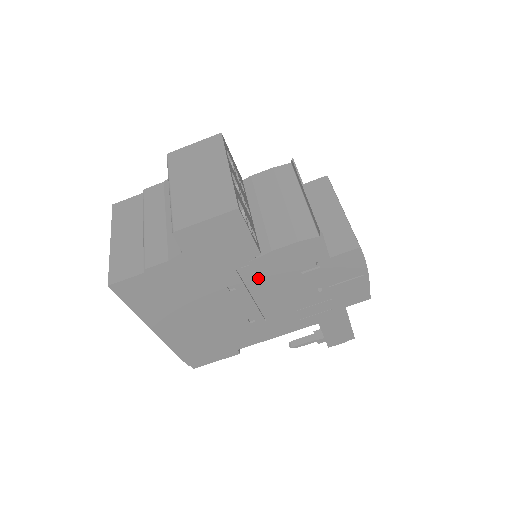
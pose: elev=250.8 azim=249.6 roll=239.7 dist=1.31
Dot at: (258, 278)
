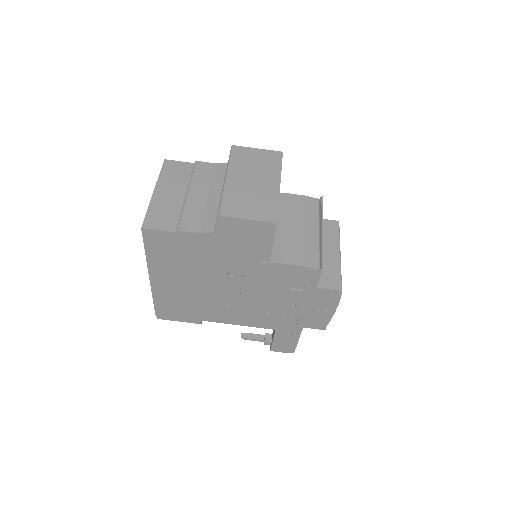
Dot at: (256, 277)
